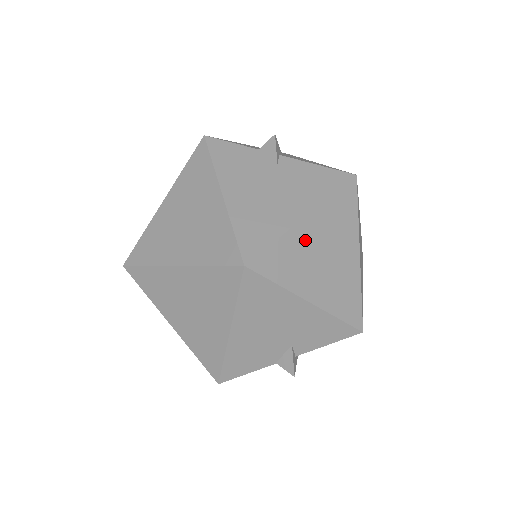
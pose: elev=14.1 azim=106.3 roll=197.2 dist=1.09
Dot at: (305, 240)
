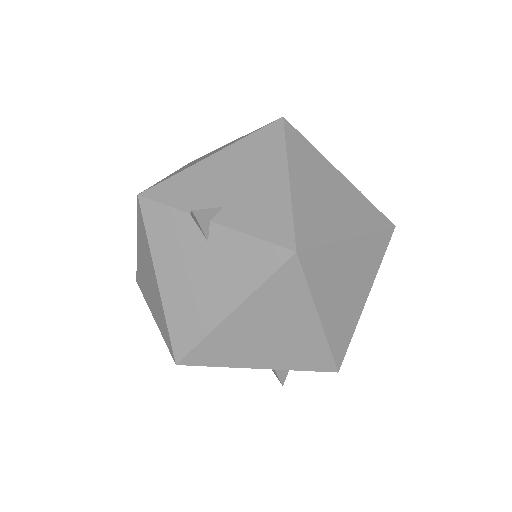
Dot at: (238, 330)
